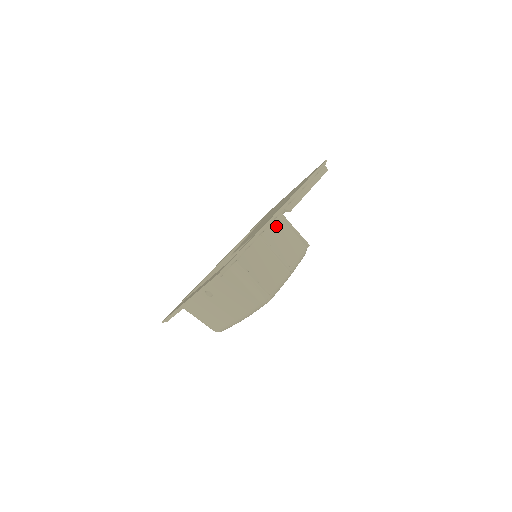
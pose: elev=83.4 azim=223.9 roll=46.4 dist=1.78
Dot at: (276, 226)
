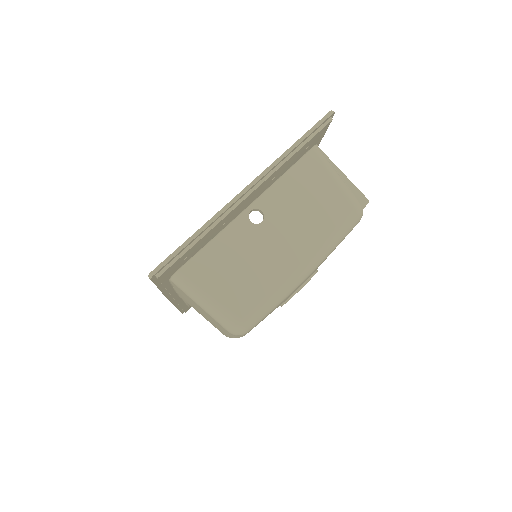
Dot at: occluded
